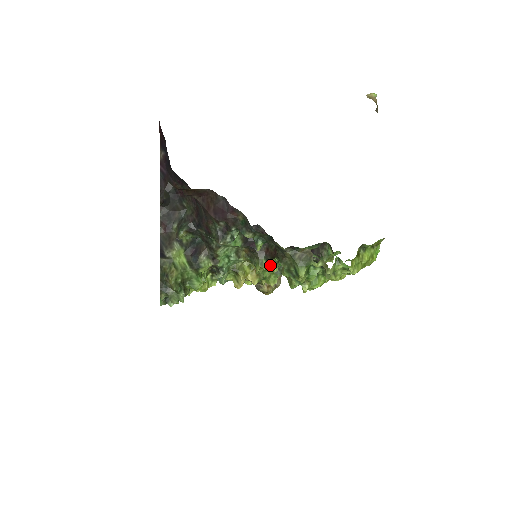
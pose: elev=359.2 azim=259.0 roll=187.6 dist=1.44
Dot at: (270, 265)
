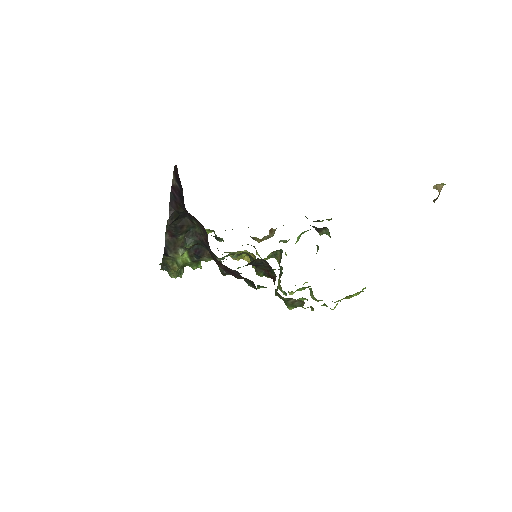
Dot at: occluded
